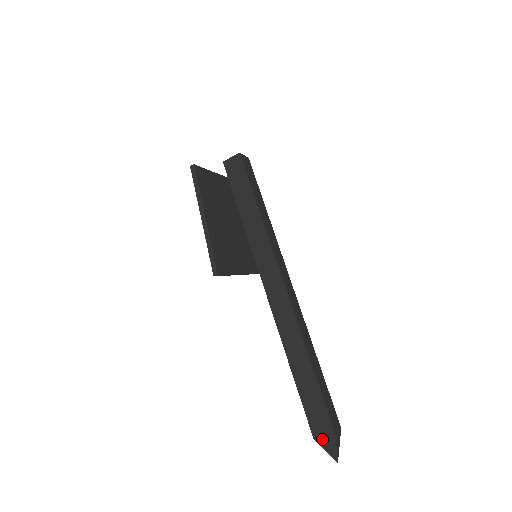
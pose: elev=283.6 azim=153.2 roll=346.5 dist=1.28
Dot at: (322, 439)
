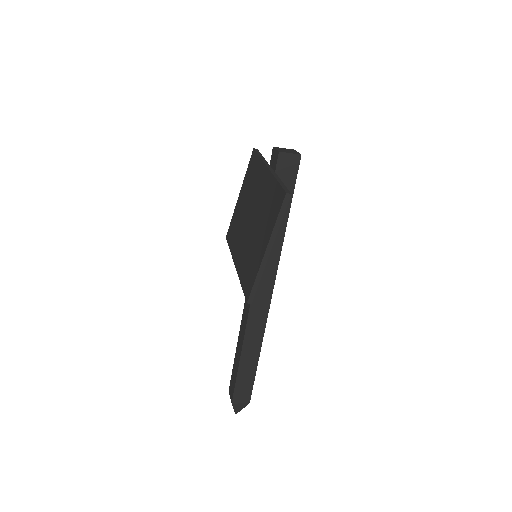
Dot at: (238, 404)
